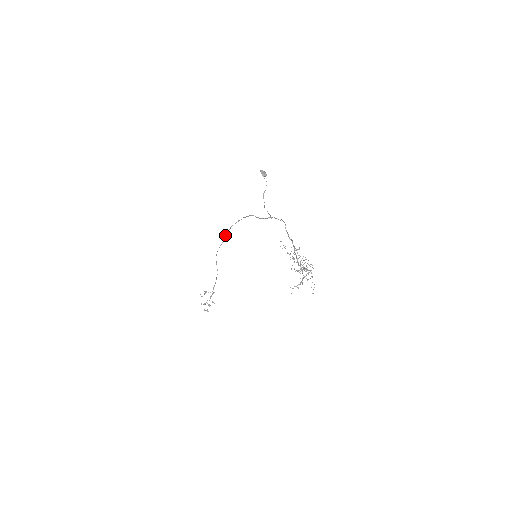
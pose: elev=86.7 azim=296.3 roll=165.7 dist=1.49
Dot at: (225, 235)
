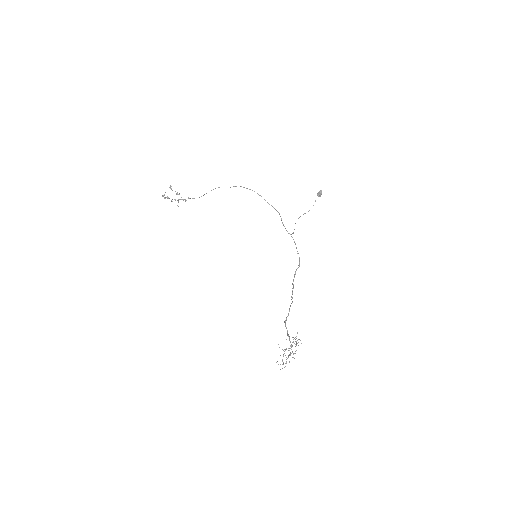
Dot at: (241, 186)
